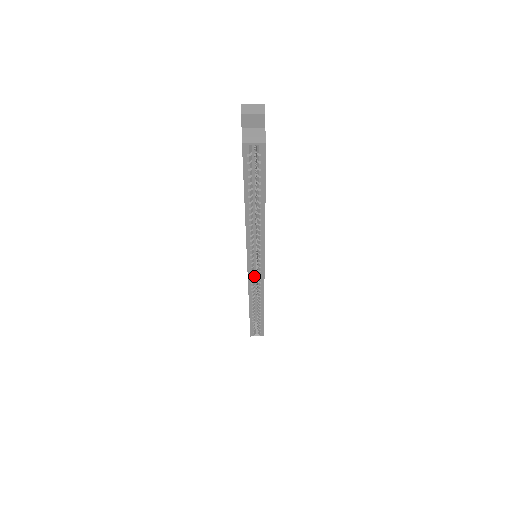
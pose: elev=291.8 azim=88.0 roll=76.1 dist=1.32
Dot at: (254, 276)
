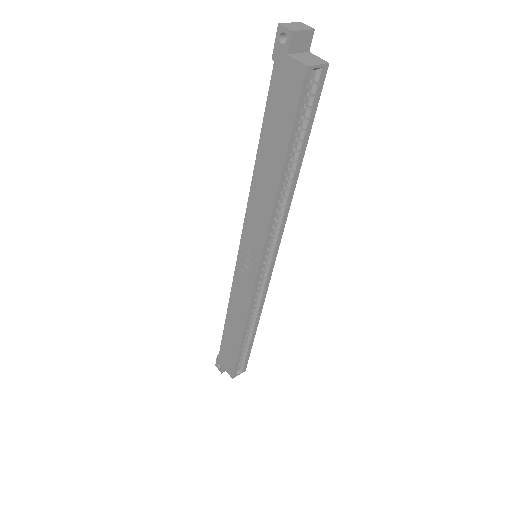
Dot at: occluded
